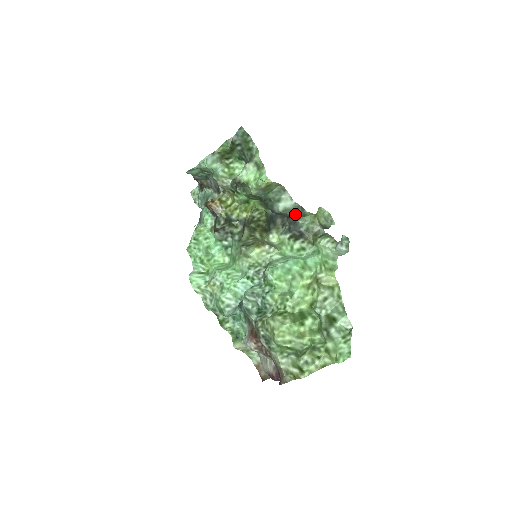
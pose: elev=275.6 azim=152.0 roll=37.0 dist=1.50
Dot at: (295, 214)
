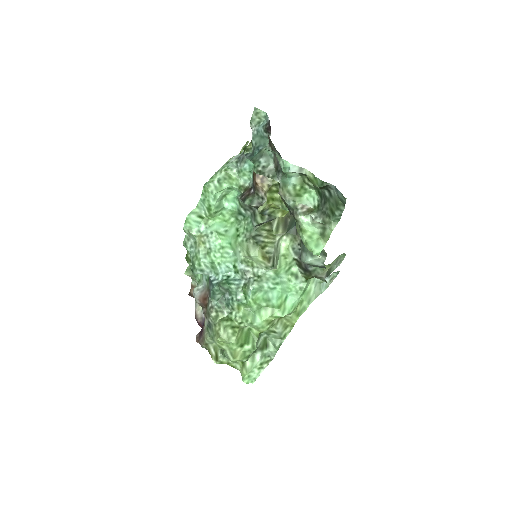
Dot at: (315, 266)
